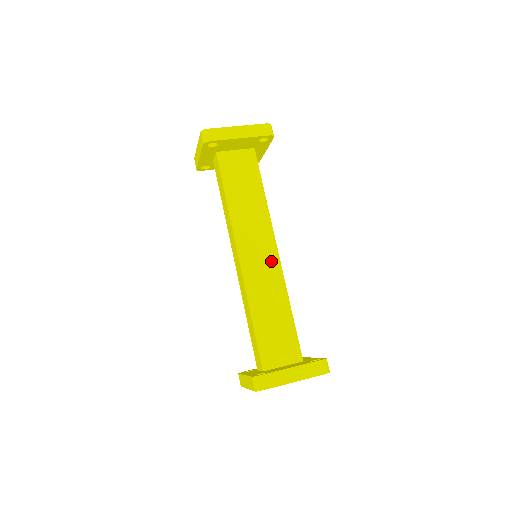
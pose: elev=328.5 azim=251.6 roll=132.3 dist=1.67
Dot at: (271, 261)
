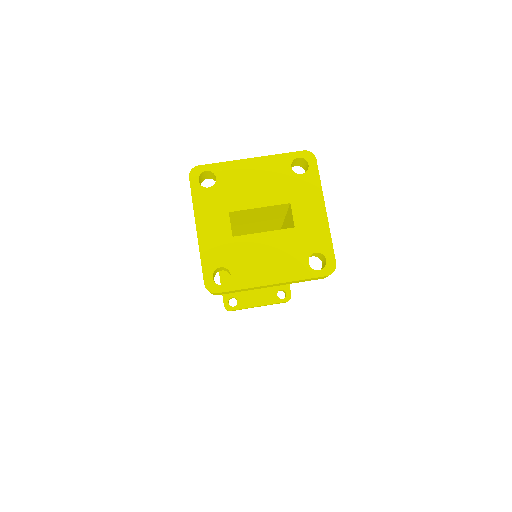
Dot at: occluded
